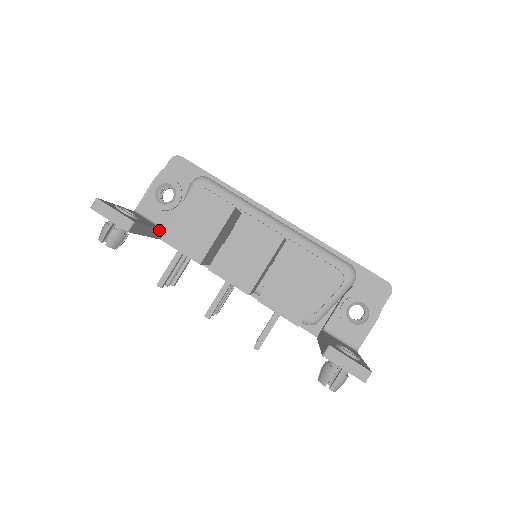
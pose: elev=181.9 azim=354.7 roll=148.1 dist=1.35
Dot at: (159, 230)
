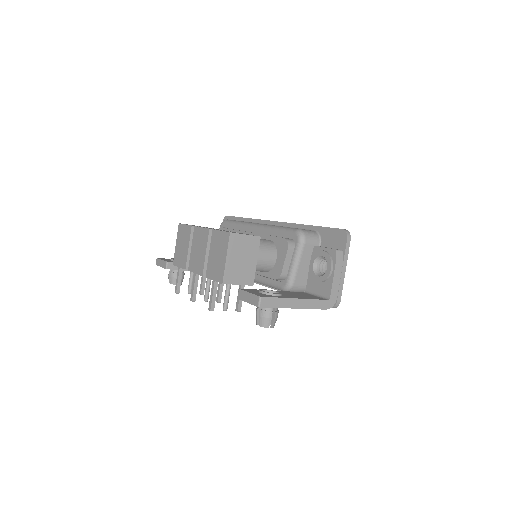
Dot at: occluded
